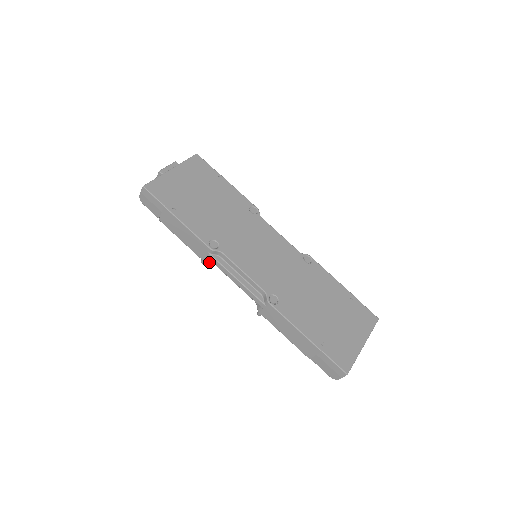
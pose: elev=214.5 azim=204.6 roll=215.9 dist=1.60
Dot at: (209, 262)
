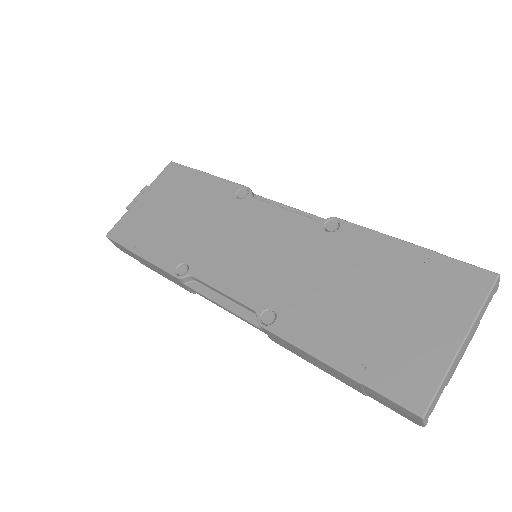
Dot at: occluded
